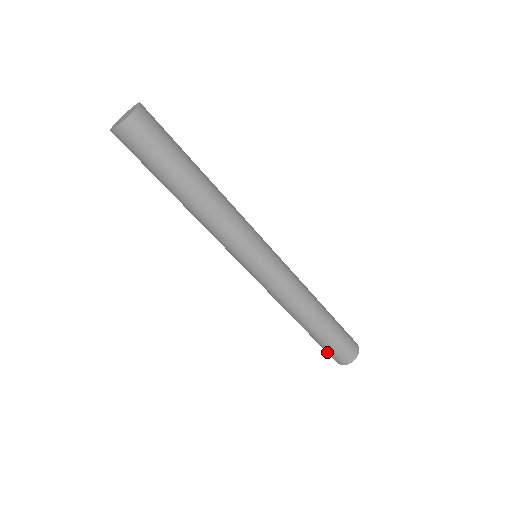
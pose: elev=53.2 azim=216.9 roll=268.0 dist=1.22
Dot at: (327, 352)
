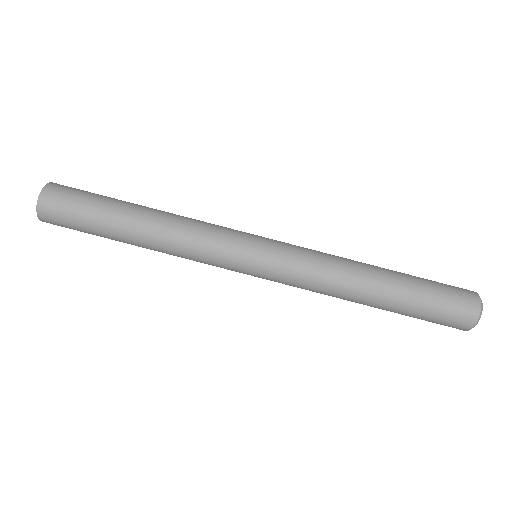
Dot at: (438, 322)
